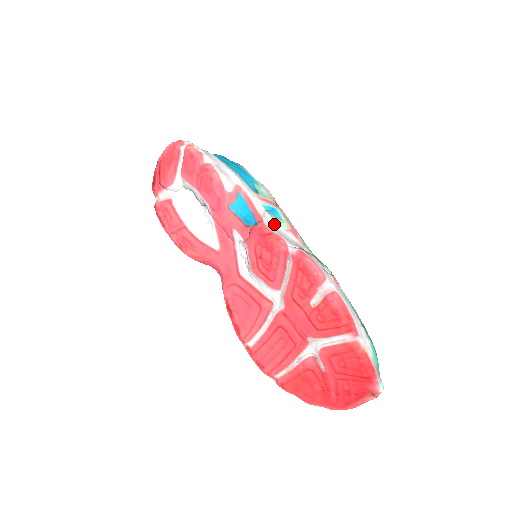
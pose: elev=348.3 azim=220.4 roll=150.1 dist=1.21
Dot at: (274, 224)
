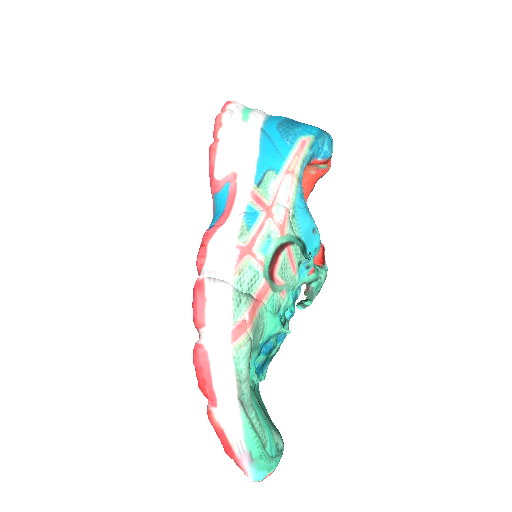
Dot at: (233, 233)
